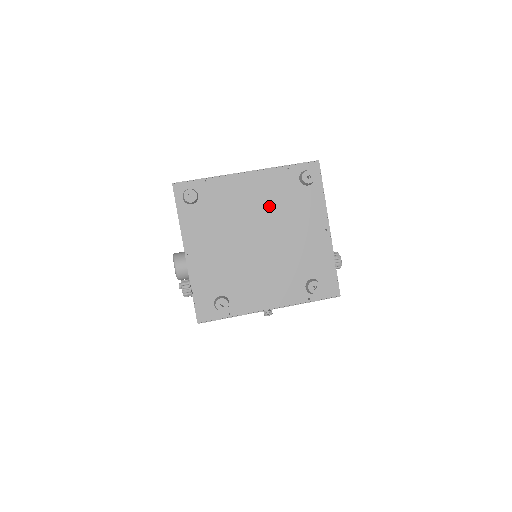
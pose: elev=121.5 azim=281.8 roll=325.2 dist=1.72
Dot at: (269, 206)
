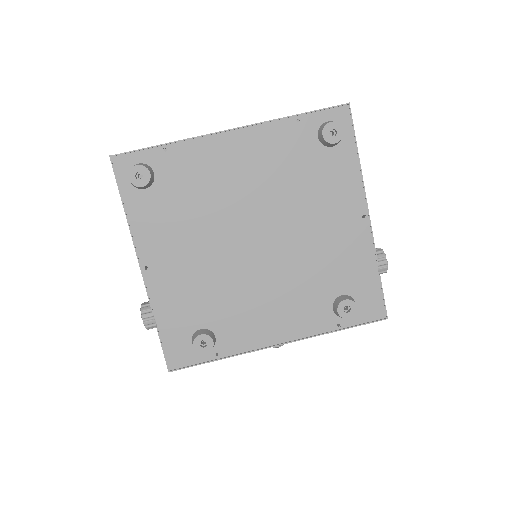
Dot at: (270, 184)
